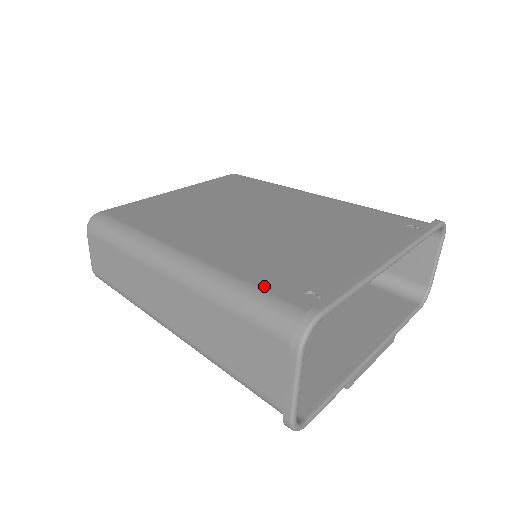
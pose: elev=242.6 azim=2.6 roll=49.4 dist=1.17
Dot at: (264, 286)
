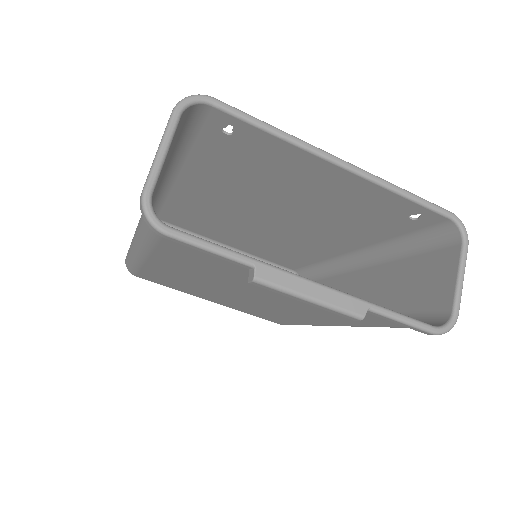
Dot at: (200, 140)
